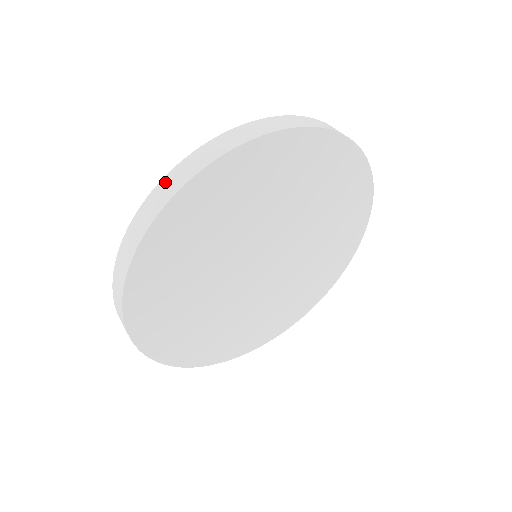
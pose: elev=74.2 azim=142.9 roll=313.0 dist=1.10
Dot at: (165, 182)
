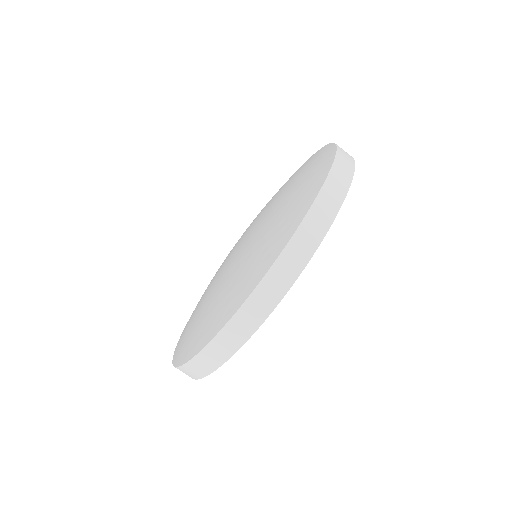
Dot at: (271, 277)
